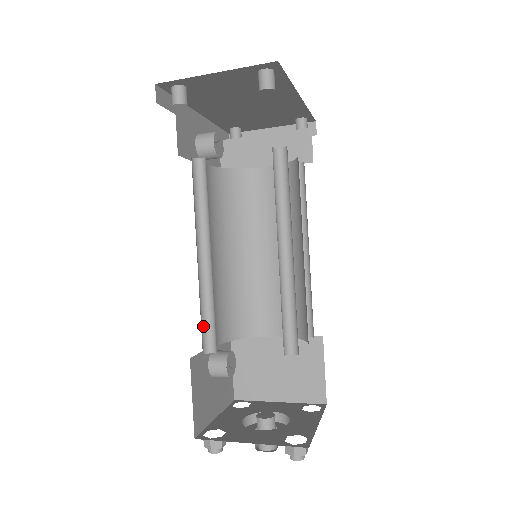
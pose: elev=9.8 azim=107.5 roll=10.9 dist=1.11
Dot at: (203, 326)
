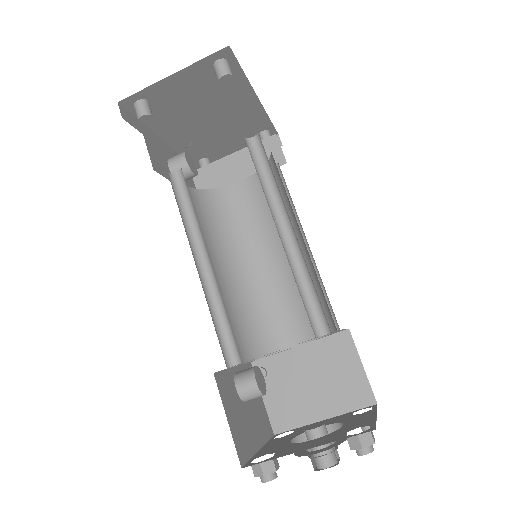
Dot at: (219, 337)
